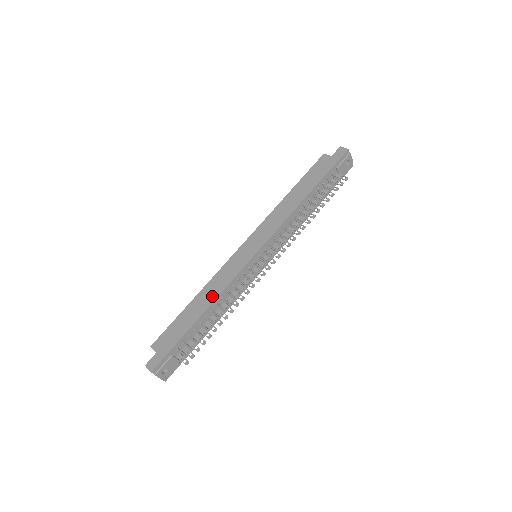
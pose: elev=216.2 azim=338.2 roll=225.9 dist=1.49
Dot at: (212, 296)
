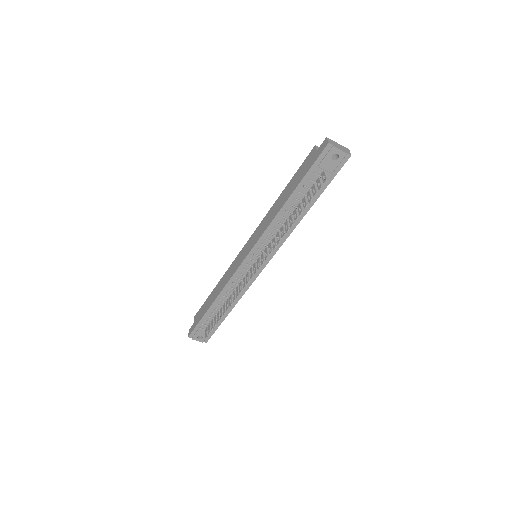
Dot at: (220, 289)
